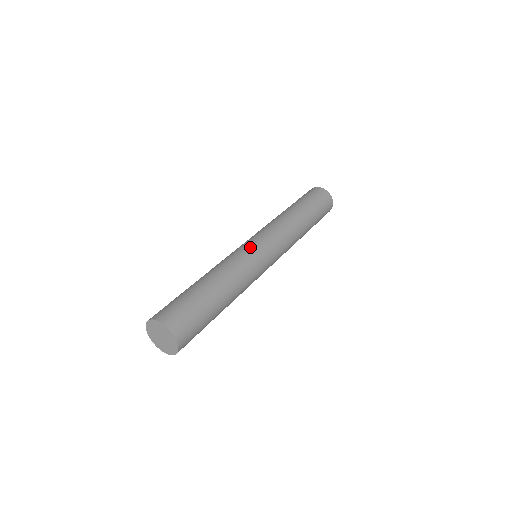
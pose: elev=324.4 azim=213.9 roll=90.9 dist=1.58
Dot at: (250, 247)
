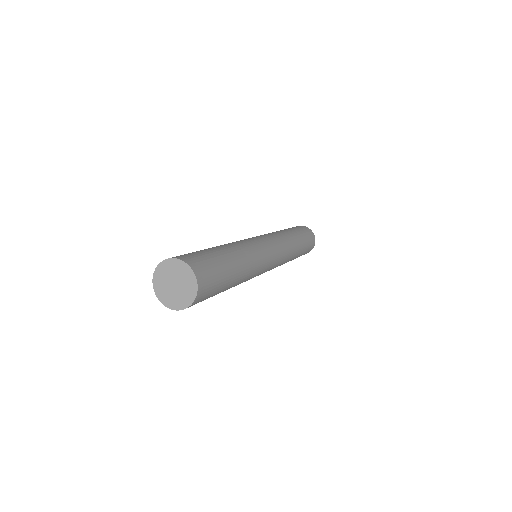
Dot at: (249, 238)
